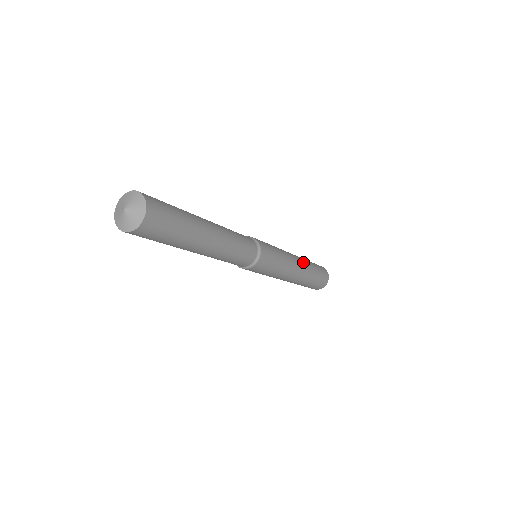
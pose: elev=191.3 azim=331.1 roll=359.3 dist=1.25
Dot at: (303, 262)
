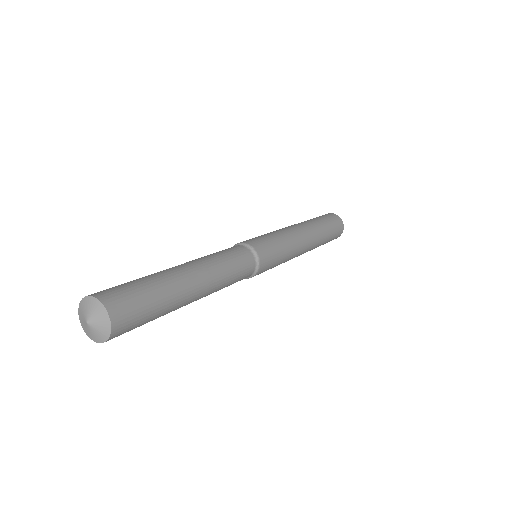
Dot at: (312, 233)
